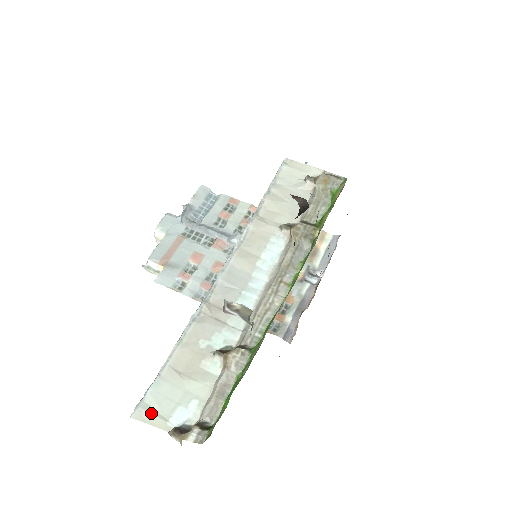
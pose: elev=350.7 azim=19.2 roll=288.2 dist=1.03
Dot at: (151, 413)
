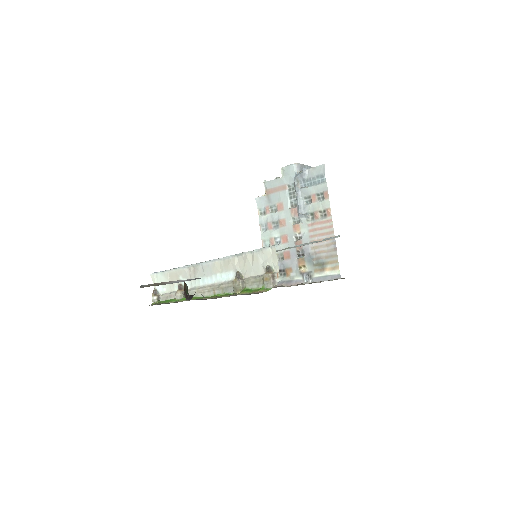
Dot at: (155, 279)
